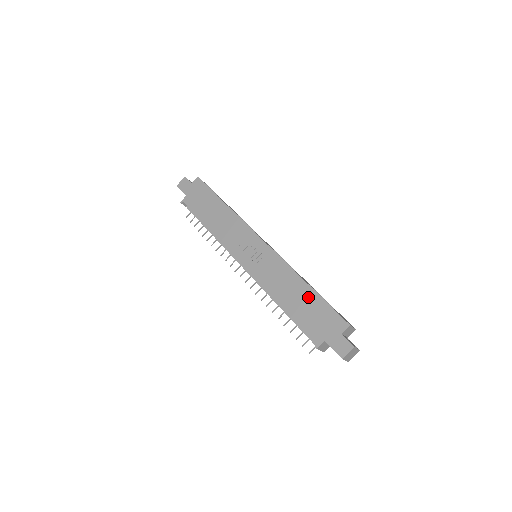
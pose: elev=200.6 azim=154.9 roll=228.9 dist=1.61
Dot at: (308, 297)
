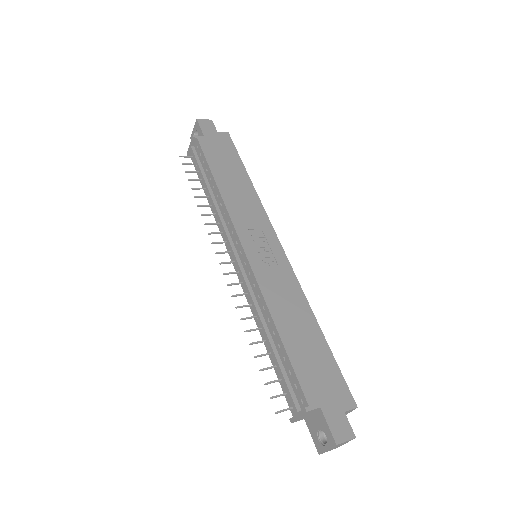
Dot at: (316, 342)
